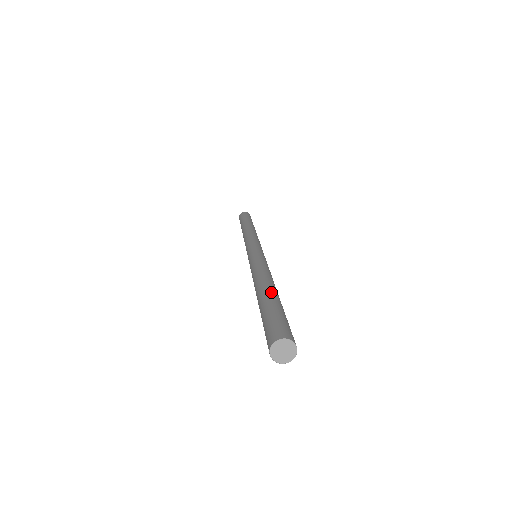
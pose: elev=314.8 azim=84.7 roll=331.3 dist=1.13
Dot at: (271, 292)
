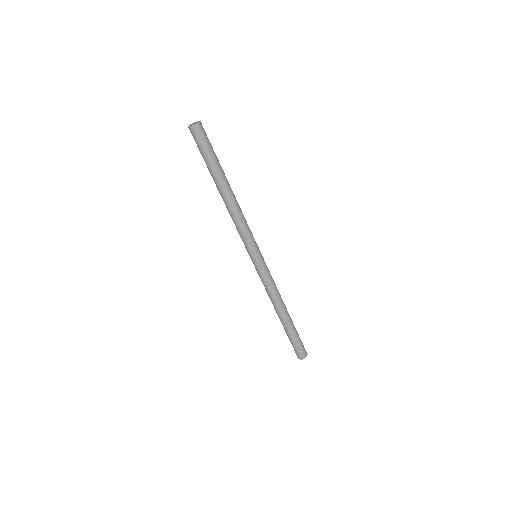
Dot at: occluded
